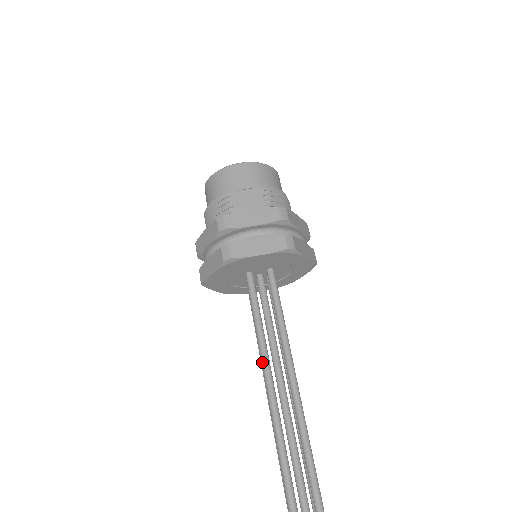
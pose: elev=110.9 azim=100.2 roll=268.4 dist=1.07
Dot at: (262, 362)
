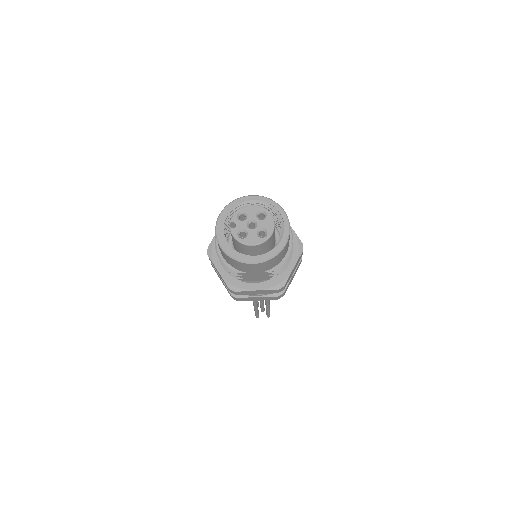
Dot at: occluded
